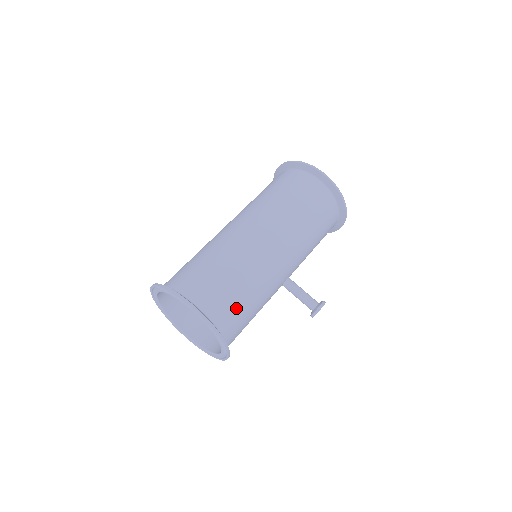
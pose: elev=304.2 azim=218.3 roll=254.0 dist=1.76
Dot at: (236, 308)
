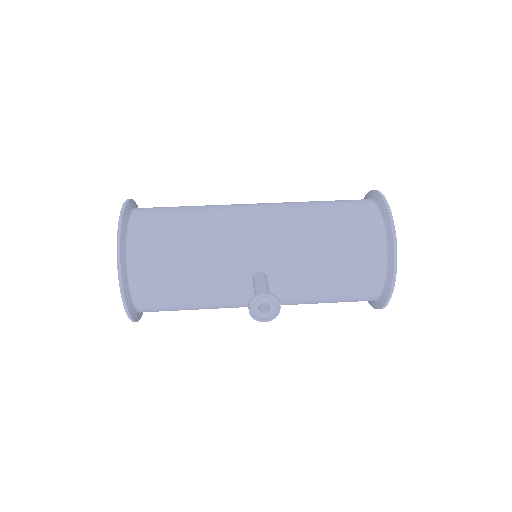
Dot at: (163, 231)
